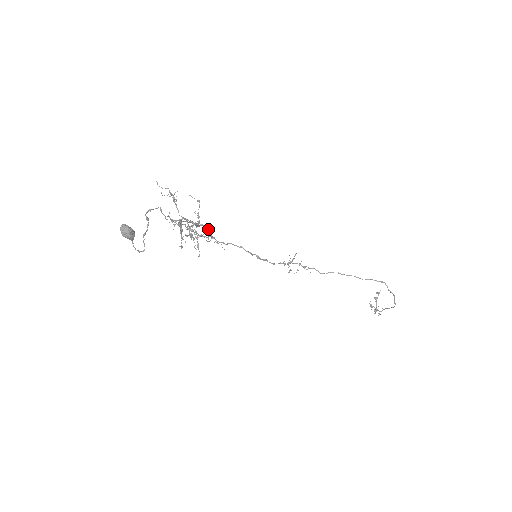
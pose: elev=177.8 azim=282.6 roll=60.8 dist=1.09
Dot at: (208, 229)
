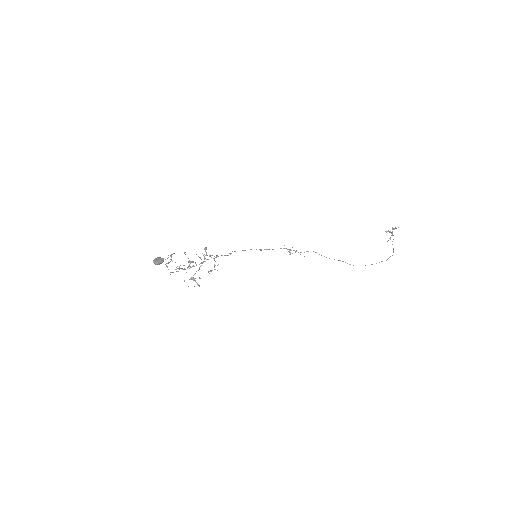
Dot at: occluded
